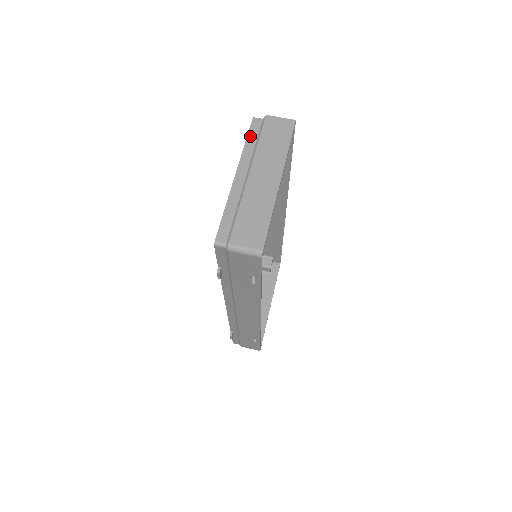
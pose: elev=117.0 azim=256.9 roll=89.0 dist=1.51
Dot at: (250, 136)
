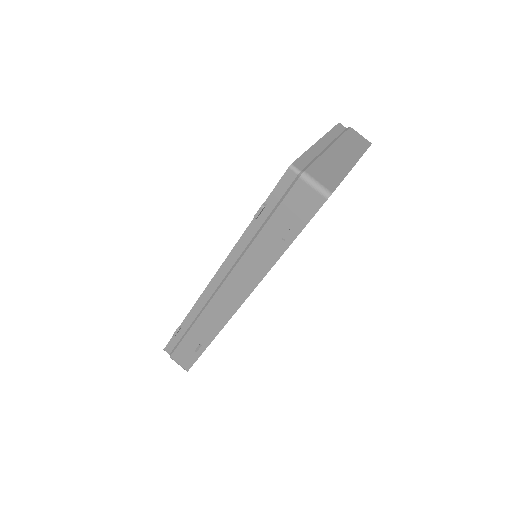
Dot at: (335, 129)
